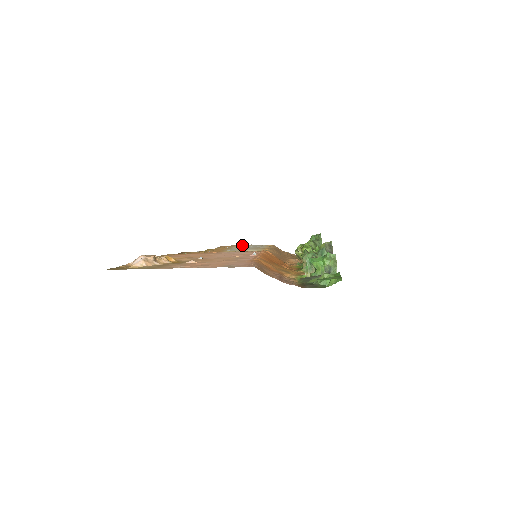
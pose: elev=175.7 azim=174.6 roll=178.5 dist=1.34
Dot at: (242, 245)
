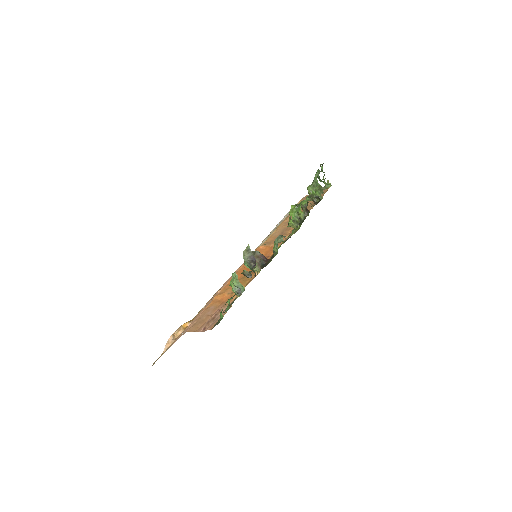
Dot at: occluded
